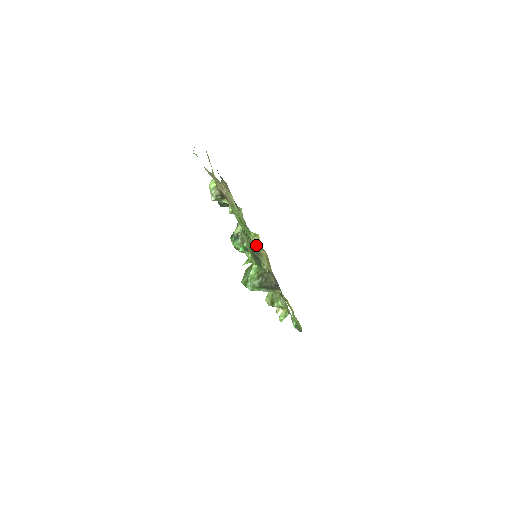
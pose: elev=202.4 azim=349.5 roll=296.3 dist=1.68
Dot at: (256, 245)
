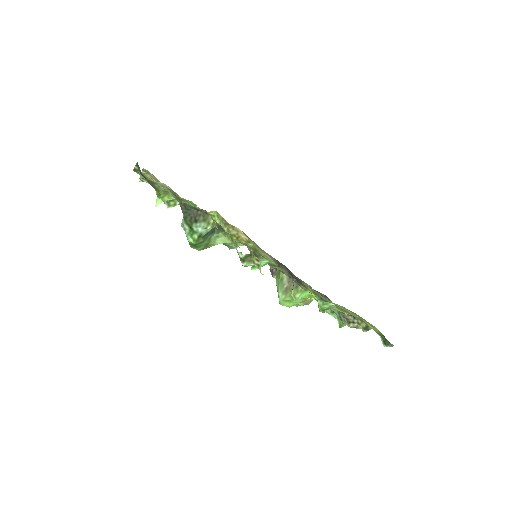
Dot at: (138, 165)
